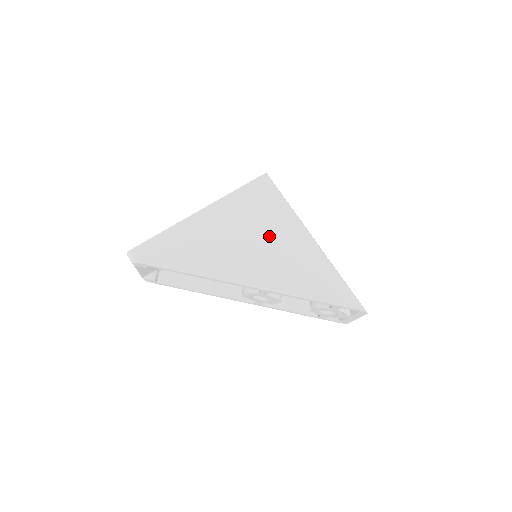
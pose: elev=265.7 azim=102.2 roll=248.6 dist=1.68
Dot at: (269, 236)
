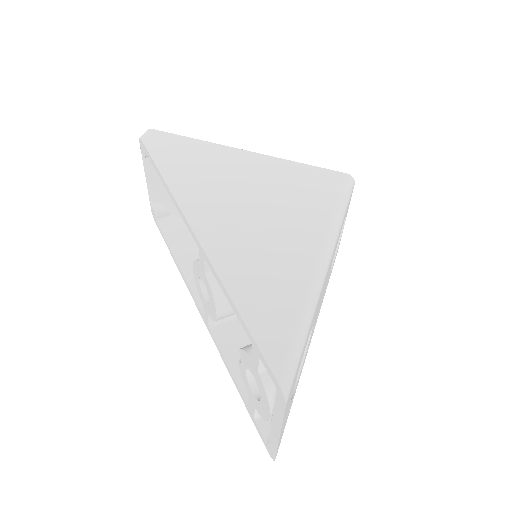
Dot at: (279, 214)
